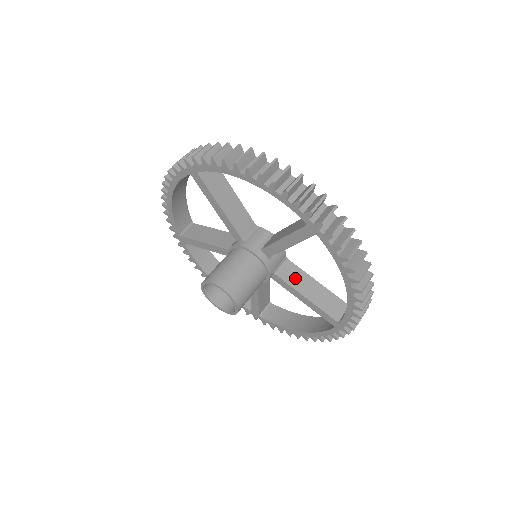
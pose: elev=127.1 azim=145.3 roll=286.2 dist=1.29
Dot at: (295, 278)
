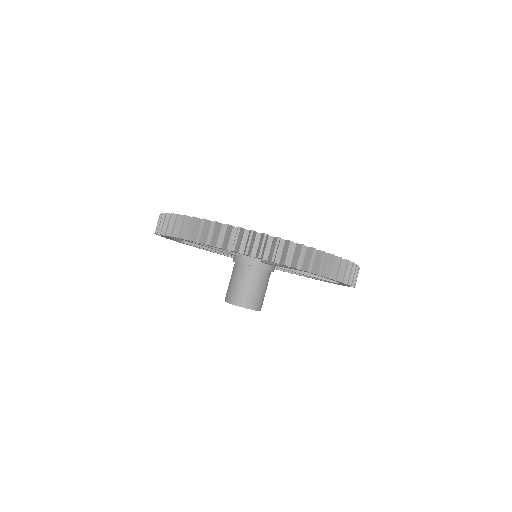
Dot at: occluded
